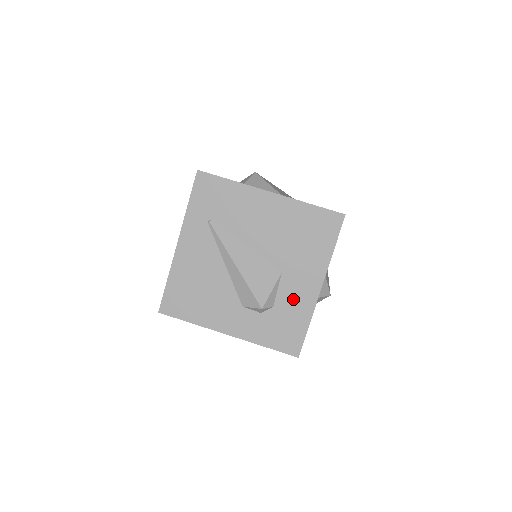
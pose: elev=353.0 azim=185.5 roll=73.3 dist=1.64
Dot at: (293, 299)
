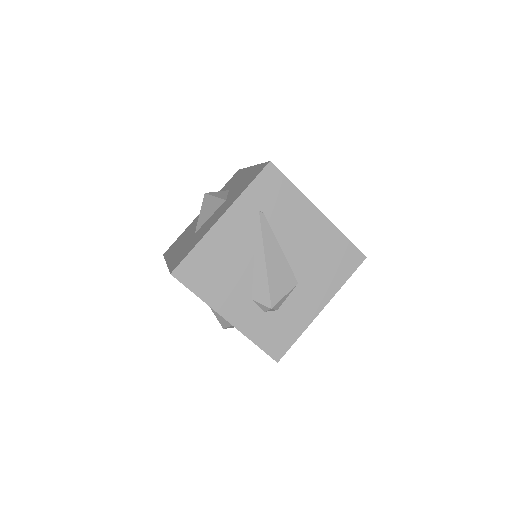
Dot at: (296, 310)
